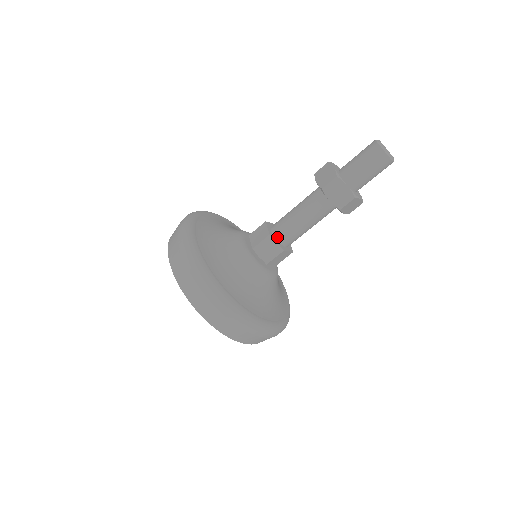
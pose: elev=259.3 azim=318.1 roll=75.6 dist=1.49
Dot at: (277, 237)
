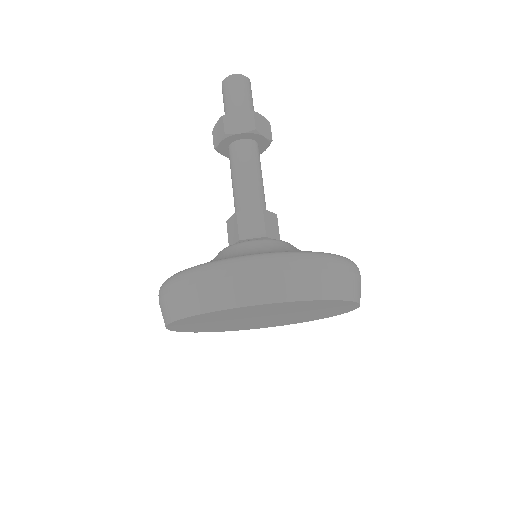
Dot at: (246, 211)
